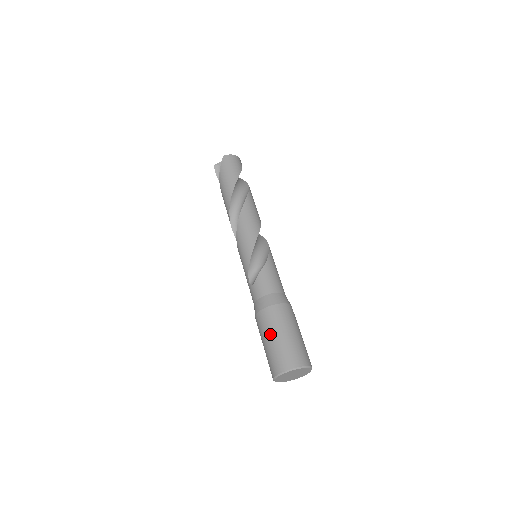
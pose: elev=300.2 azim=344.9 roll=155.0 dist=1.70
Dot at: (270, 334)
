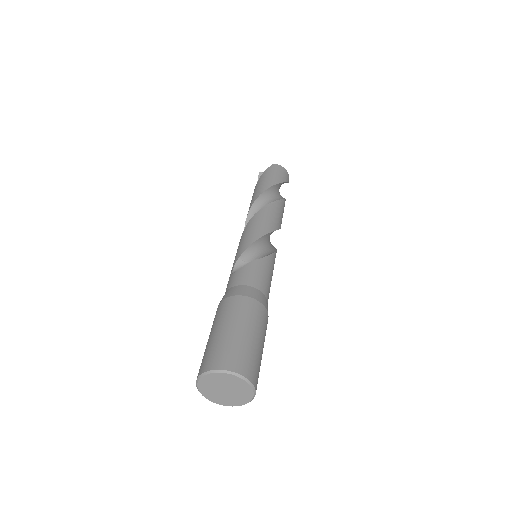
Dot at: (223, 323)
